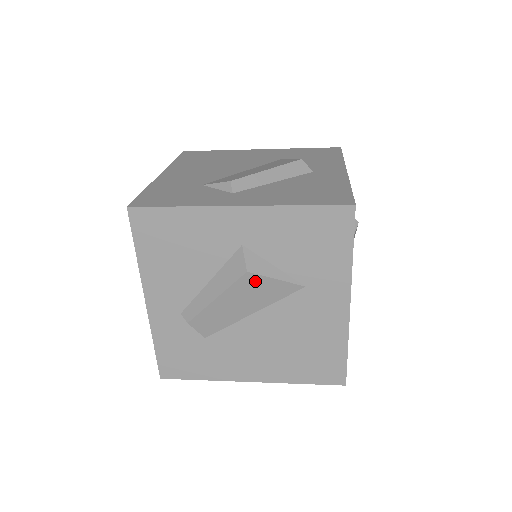
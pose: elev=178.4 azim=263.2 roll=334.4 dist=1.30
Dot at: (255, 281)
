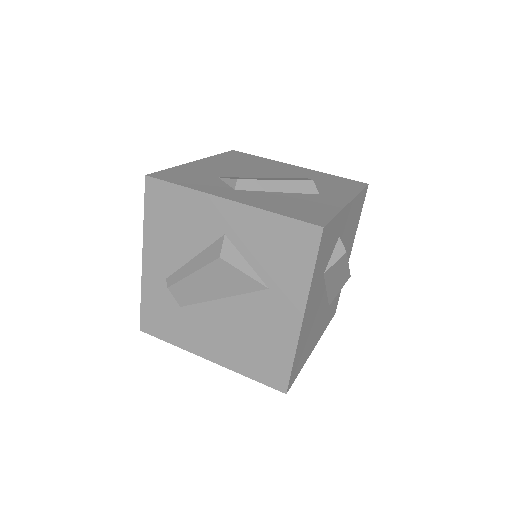
Dot at: (226, 268)
